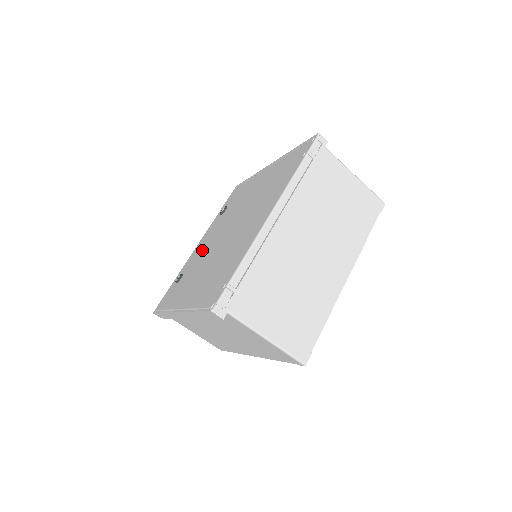
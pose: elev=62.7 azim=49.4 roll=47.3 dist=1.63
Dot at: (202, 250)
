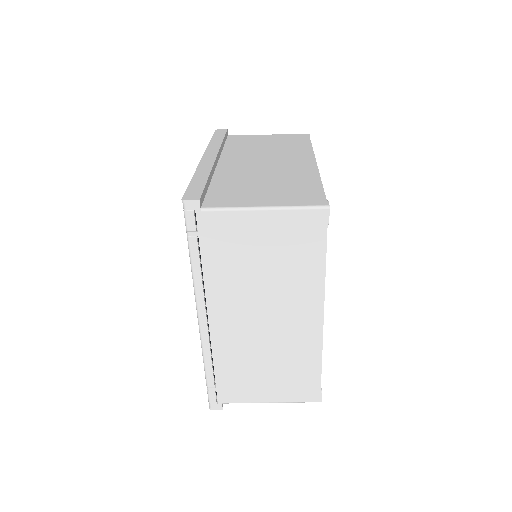
Dot at: occluded
